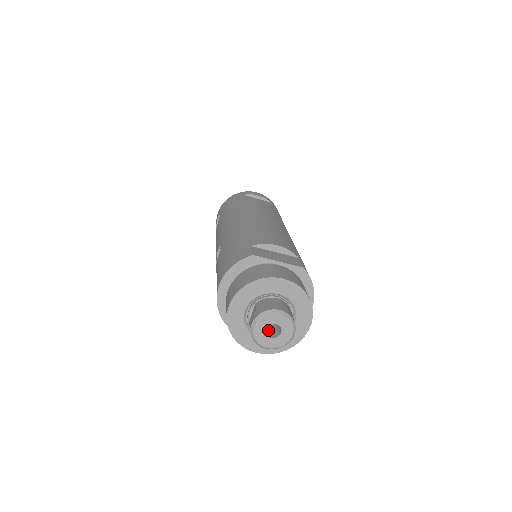
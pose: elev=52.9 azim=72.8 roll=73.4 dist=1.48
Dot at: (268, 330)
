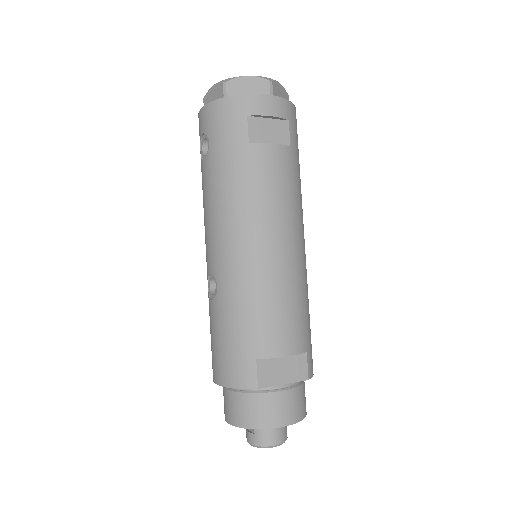
Dot at: occluded
